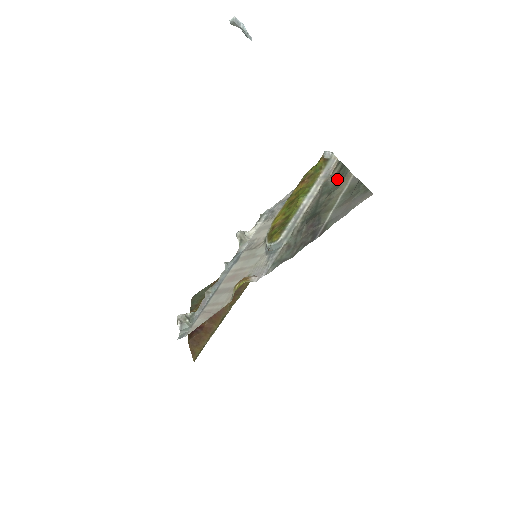
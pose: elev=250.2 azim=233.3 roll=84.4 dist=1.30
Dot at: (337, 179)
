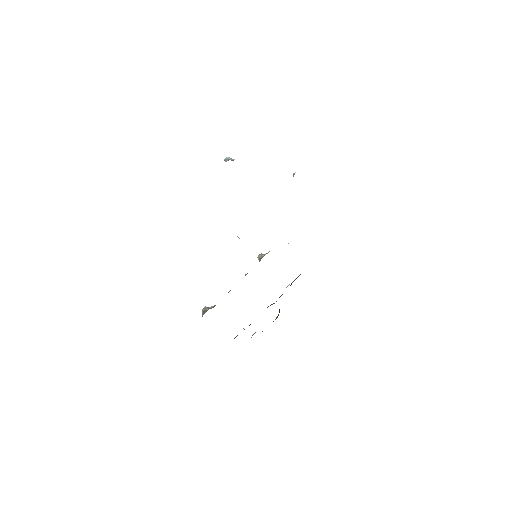
Dot at: occluded
